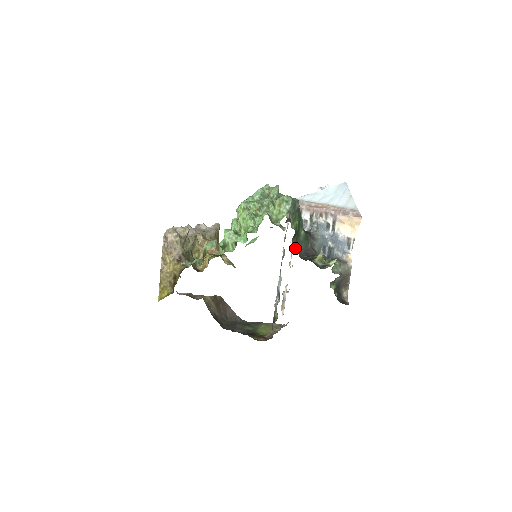
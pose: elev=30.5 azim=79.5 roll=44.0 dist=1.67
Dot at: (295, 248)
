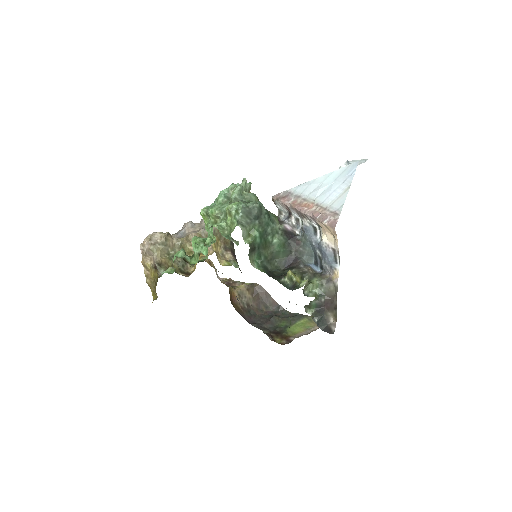
Dot at: (258, 263)
